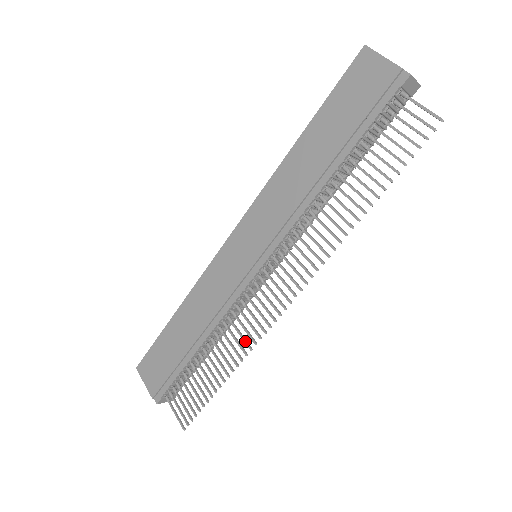
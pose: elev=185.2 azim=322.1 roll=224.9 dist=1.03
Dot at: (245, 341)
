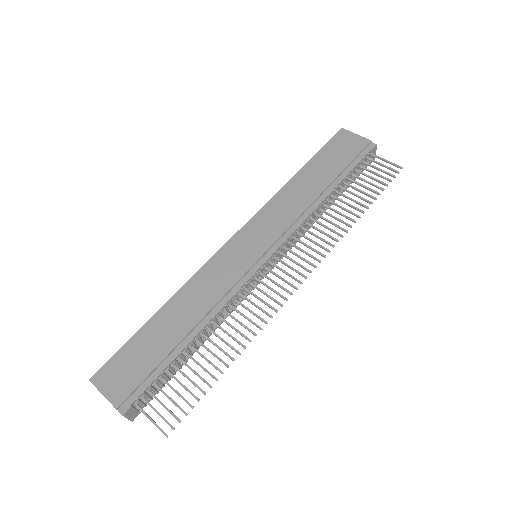
Dot at: (254, 322)
